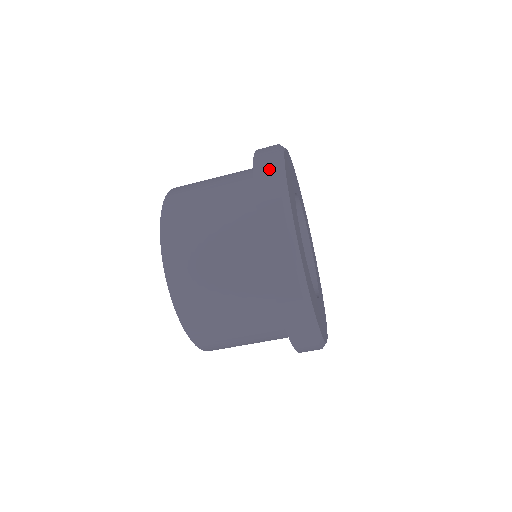
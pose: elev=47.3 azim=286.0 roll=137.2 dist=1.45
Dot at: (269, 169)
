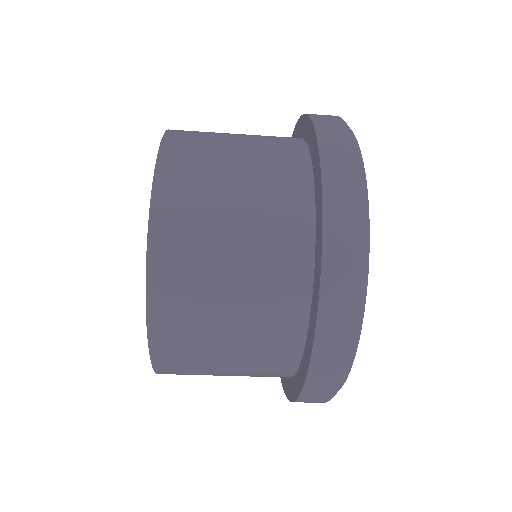
Dot at: (348, 189)
